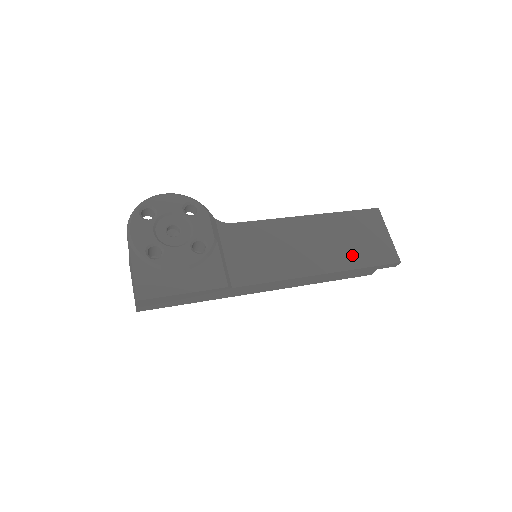
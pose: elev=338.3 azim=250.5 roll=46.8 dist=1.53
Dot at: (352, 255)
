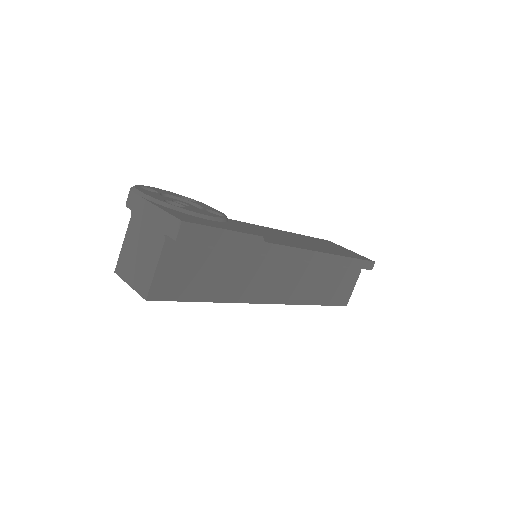
Dot at: (338, 252)
